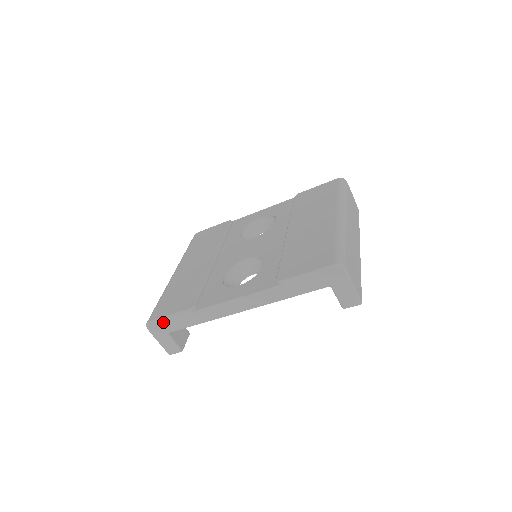
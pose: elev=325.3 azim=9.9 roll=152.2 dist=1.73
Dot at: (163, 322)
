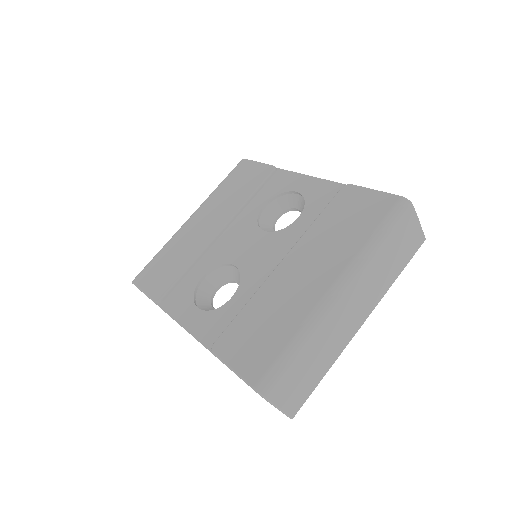
Dot at: occluded
